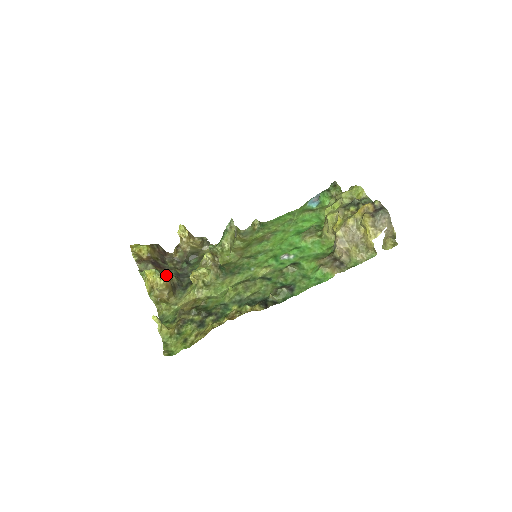
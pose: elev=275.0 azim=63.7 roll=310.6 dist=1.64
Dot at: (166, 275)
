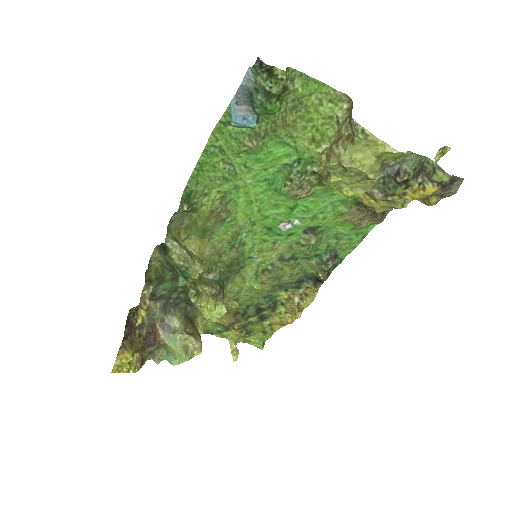
Dot at: (194, 345)
